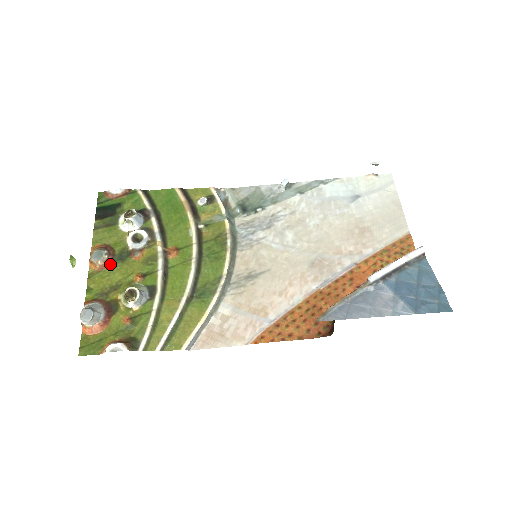
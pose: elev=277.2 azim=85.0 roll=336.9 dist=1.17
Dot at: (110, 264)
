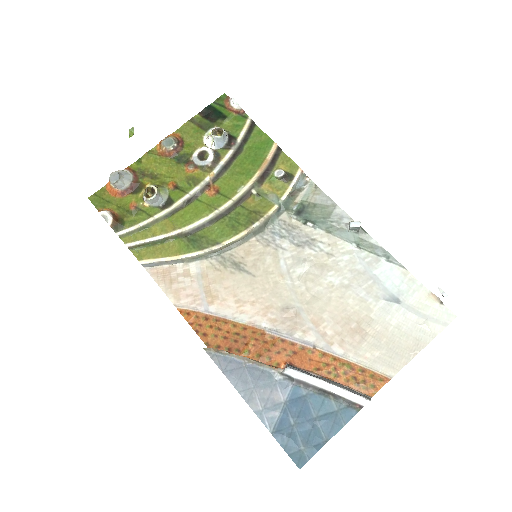
Dot at: (169, 156)
